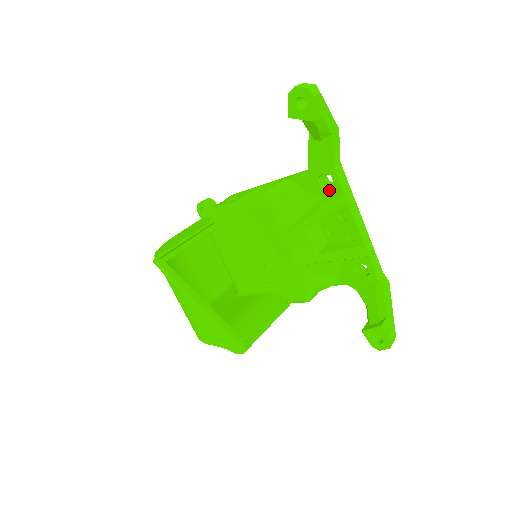
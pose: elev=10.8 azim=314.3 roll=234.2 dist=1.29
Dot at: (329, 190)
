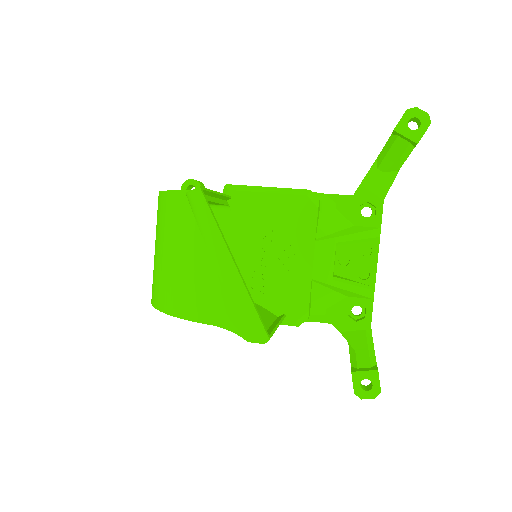
Dot at: occluded
